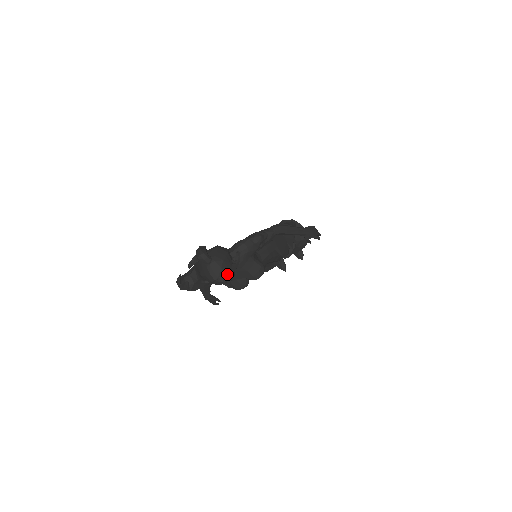
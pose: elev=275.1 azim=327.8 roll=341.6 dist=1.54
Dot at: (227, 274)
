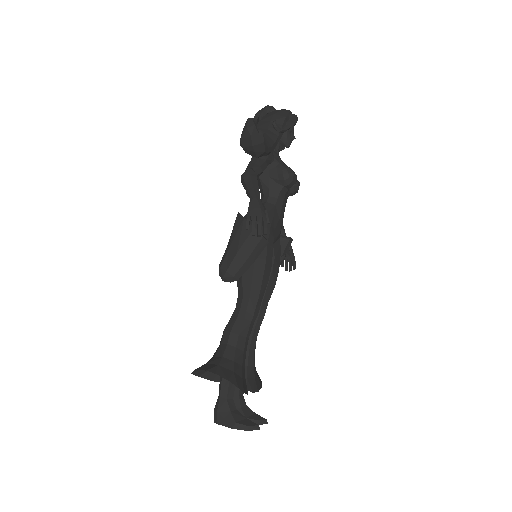
Dot at: occluded
